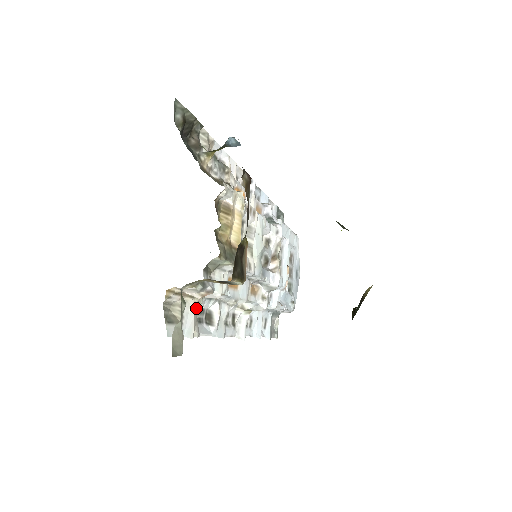
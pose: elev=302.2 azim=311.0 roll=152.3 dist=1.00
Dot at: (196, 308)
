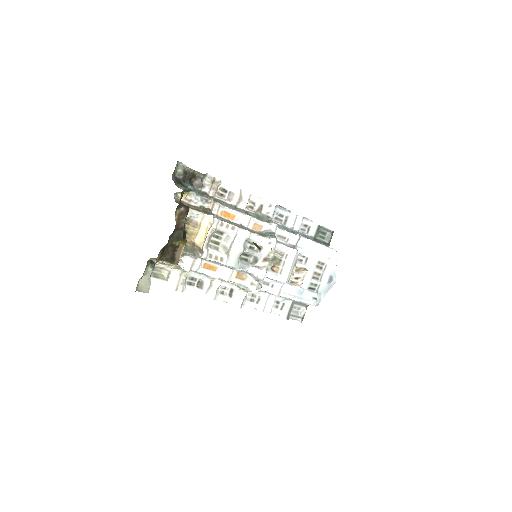
Dot at: (183, 275)
